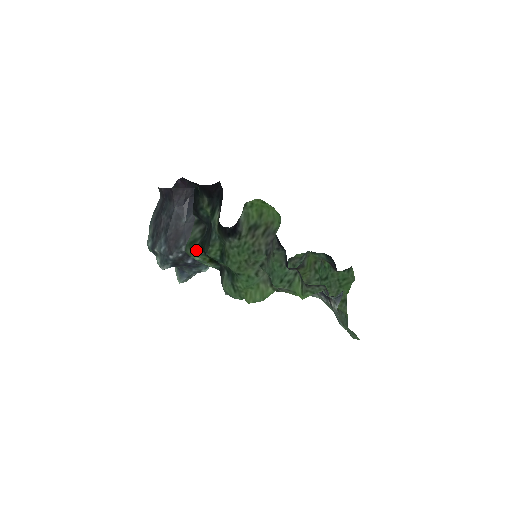
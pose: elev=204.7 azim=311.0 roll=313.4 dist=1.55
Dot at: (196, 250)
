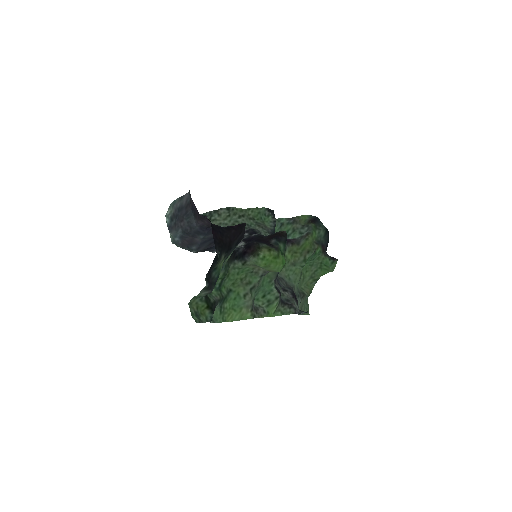
Dot at: (199, 298)
